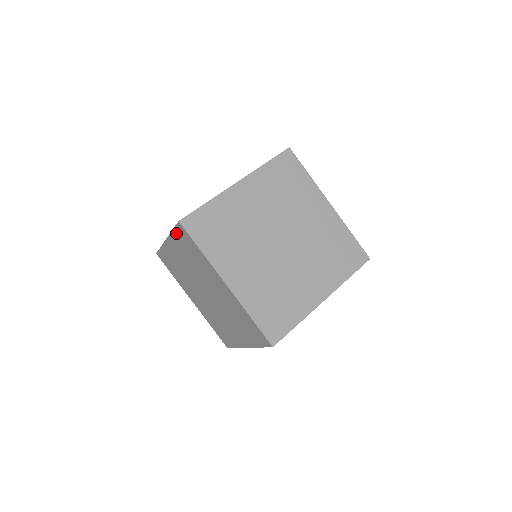
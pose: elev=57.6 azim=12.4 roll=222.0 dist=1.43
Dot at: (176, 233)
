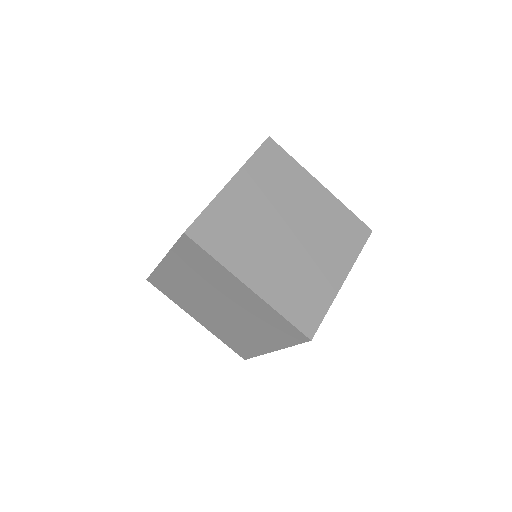
Dot at: (179, 248)
